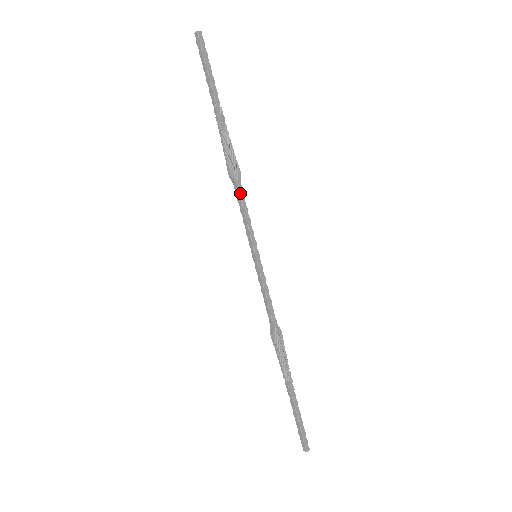
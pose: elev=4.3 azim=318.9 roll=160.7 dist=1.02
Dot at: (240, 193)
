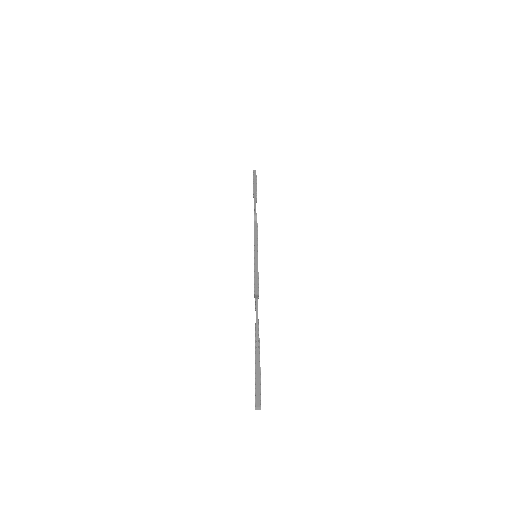
Dot at: (257, 226)
